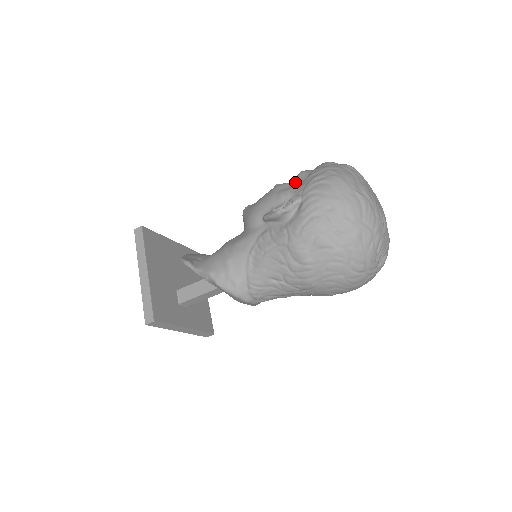
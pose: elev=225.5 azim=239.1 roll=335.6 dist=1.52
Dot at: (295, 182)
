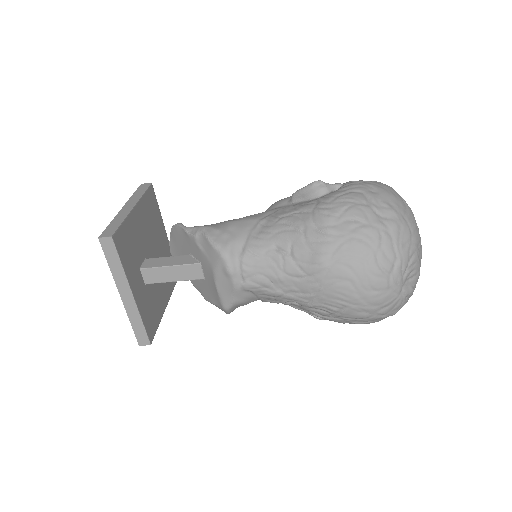
Dot at: occluded
